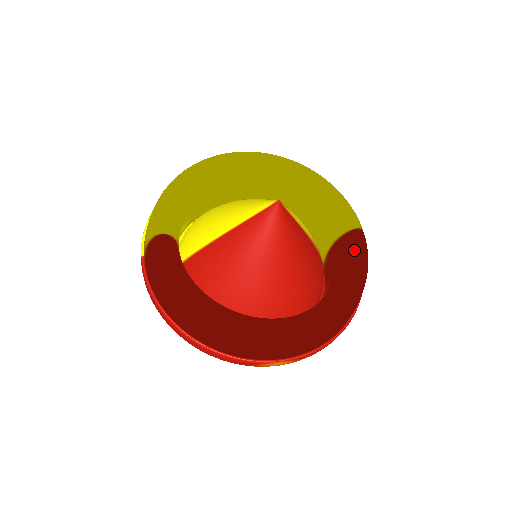
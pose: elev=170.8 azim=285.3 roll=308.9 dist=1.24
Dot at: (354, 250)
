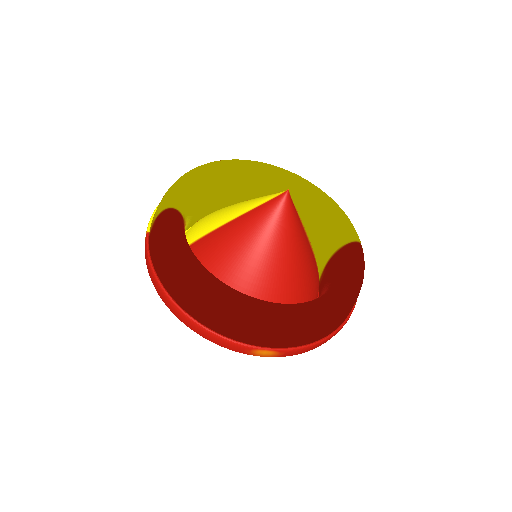
Dot at: (352, 259)
